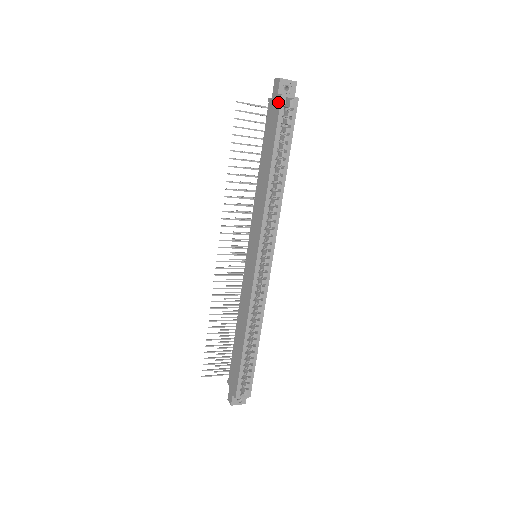
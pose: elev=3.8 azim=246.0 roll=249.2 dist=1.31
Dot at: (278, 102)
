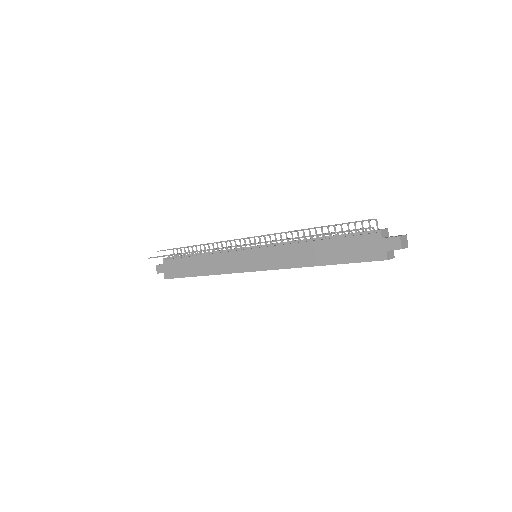
Dot at: (380, 256)
